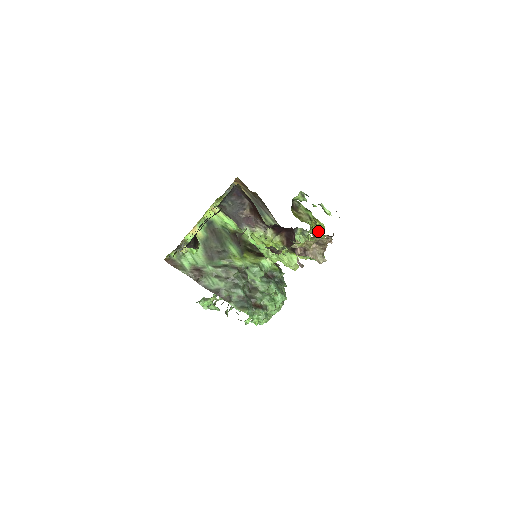
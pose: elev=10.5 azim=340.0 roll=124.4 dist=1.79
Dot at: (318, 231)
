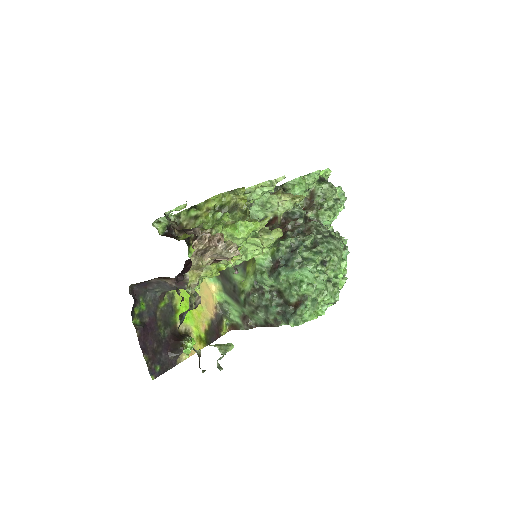
Dot at: (225, 203)
